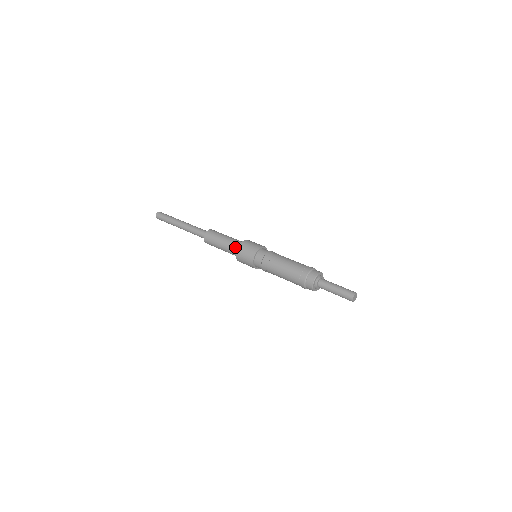
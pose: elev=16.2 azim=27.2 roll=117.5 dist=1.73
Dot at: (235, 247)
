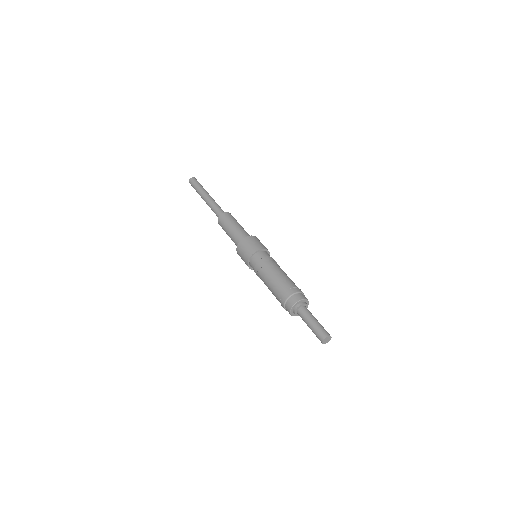
Dot at: (242, 237)
